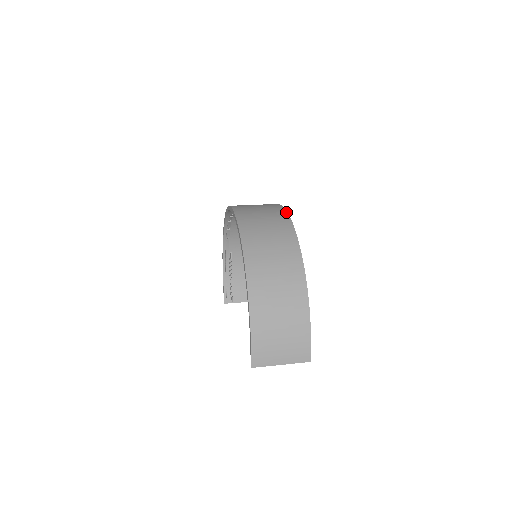
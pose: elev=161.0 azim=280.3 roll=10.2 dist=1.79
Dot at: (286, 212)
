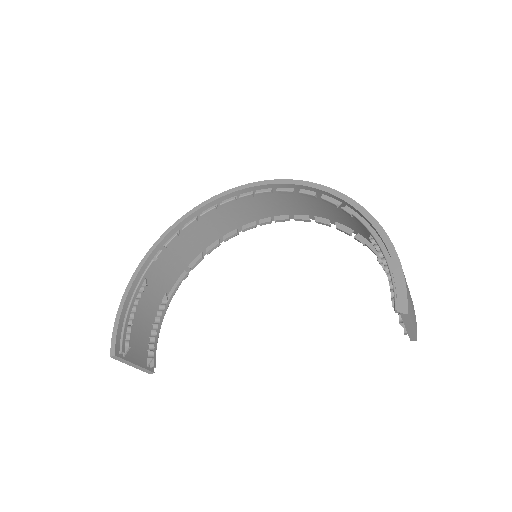
Dot at: occluded
